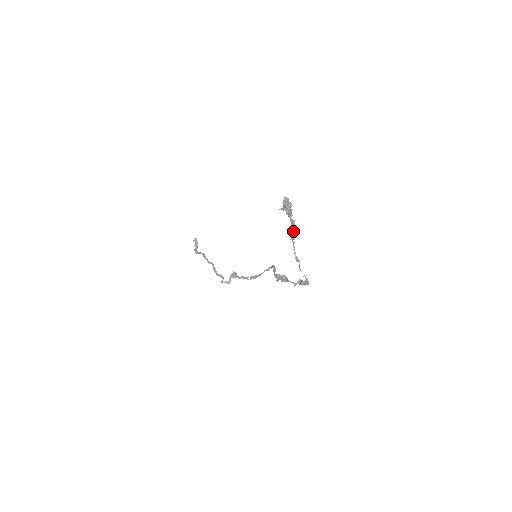
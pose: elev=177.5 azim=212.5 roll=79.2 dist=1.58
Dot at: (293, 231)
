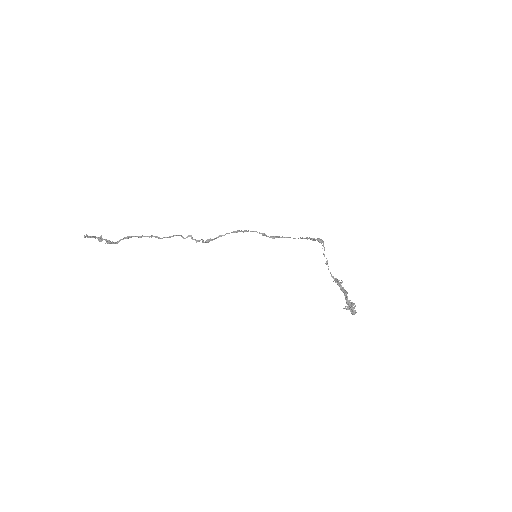
Dot at: (341, 287)
